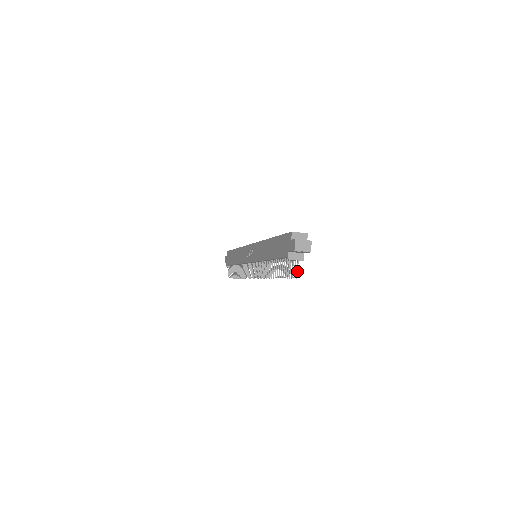
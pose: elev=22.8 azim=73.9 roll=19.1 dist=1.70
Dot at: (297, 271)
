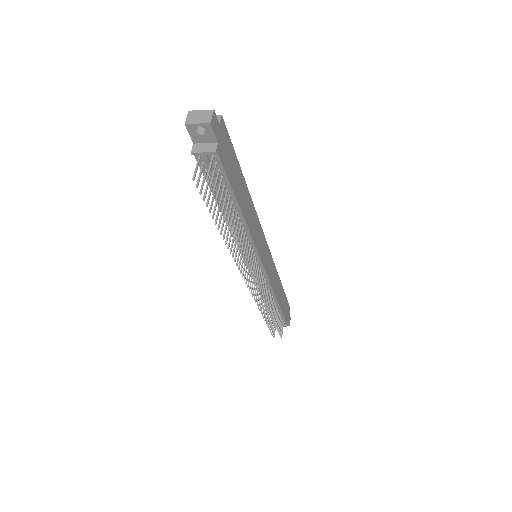
Dot at: (208, 171)
